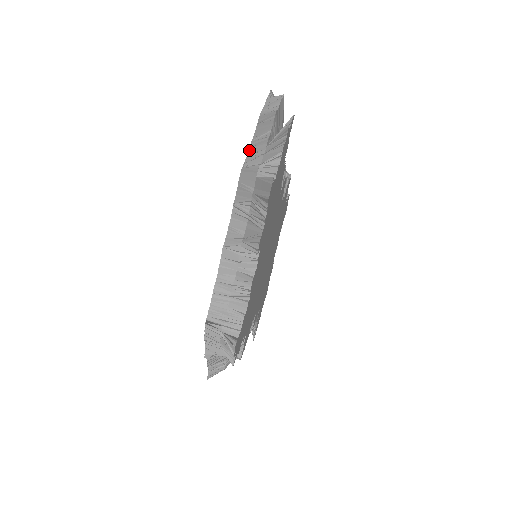
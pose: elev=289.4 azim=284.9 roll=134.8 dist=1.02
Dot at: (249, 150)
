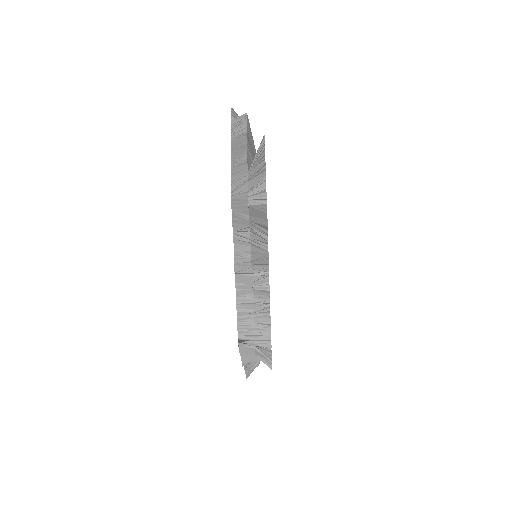
Dot at: (231, 177)
